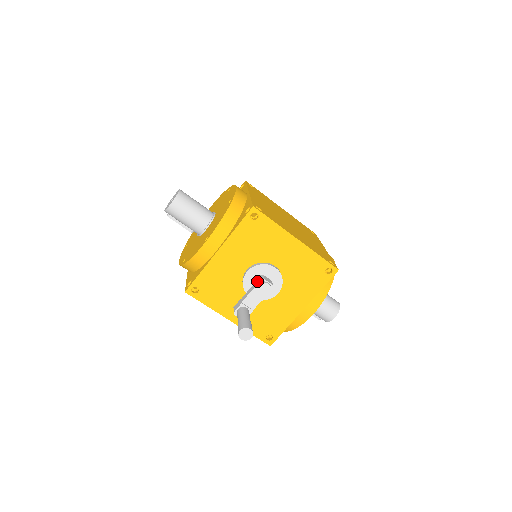
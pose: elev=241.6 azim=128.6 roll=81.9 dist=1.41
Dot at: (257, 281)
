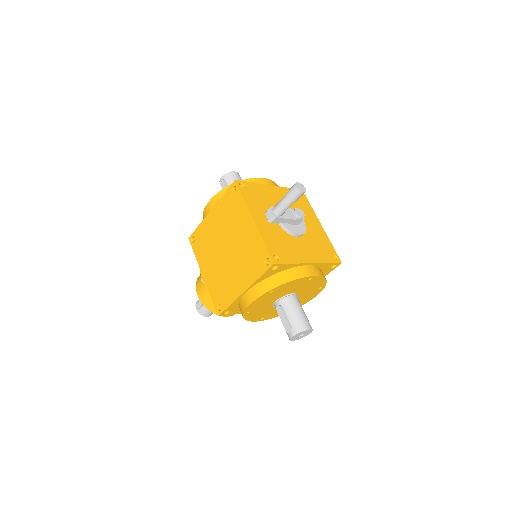
Dot at: occluded
